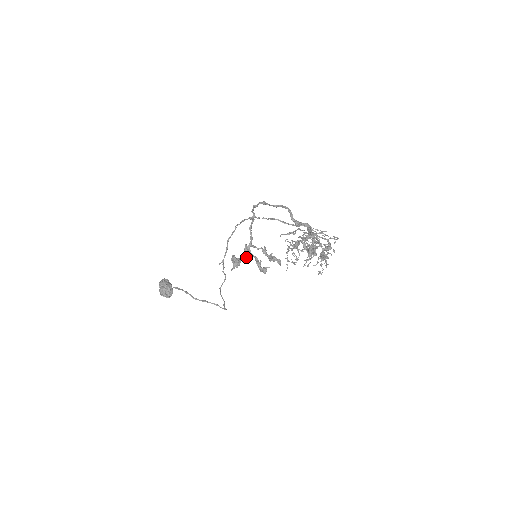
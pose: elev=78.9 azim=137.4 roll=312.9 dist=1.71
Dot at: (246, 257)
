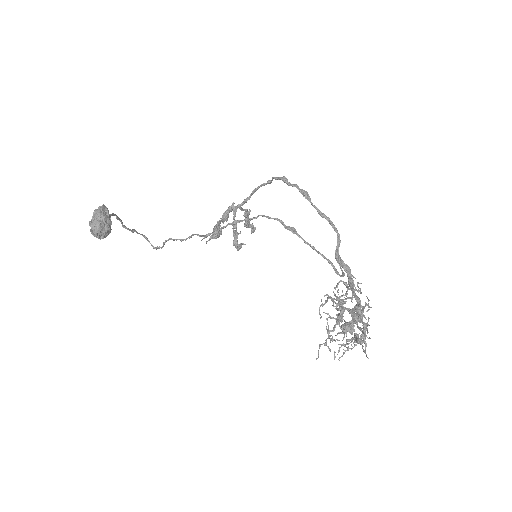
Dot at: (225, 218)
